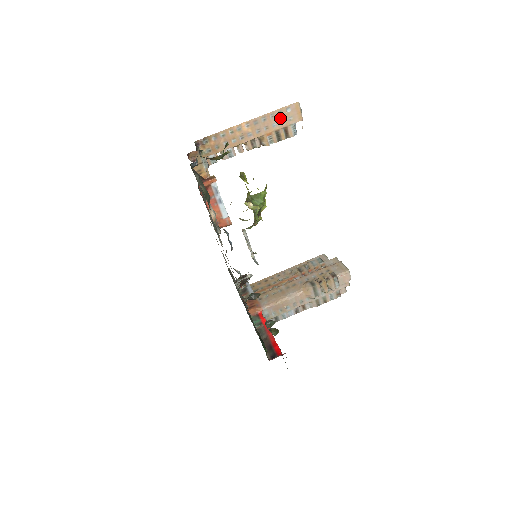
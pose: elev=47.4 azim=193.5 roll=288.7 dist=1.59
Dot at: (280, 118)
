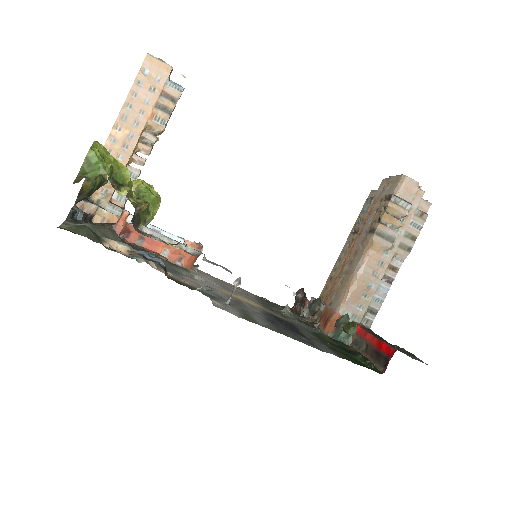
Dot at: (145, 89)
